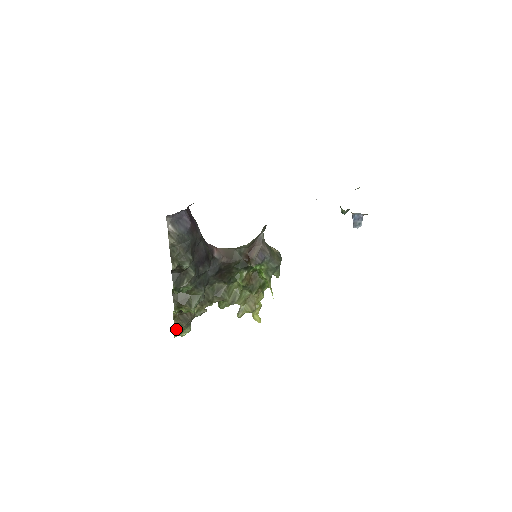
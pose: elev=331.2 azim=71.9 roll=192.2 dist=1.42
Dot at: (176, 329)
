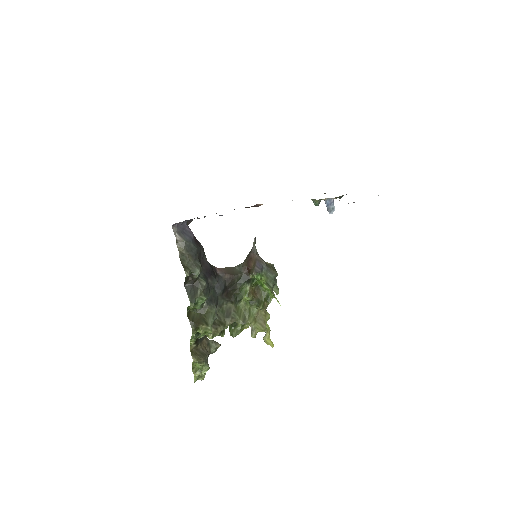
Dot at: (195, 369)
